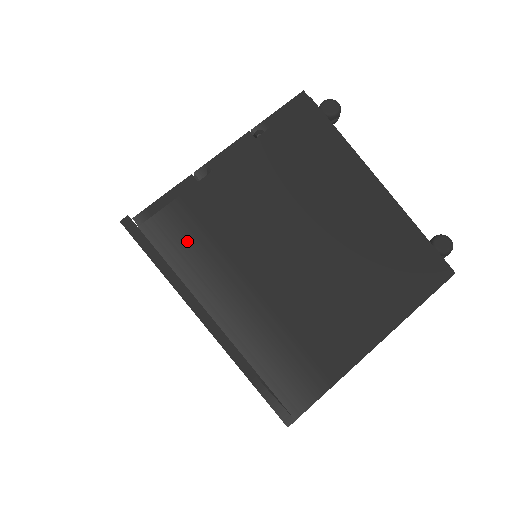
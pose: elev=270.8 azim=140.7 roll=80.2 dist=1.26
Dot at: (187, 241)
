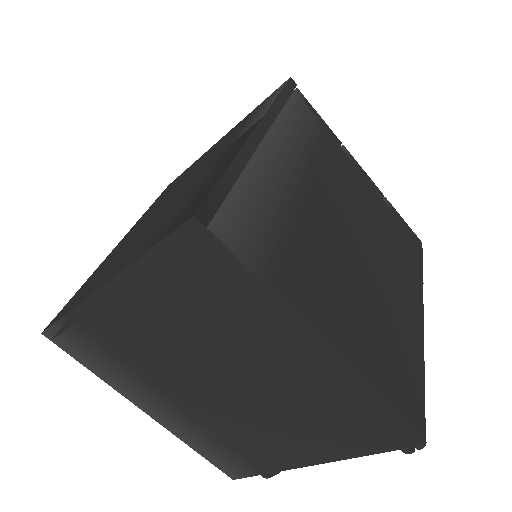
Dot at: (305, 128)
